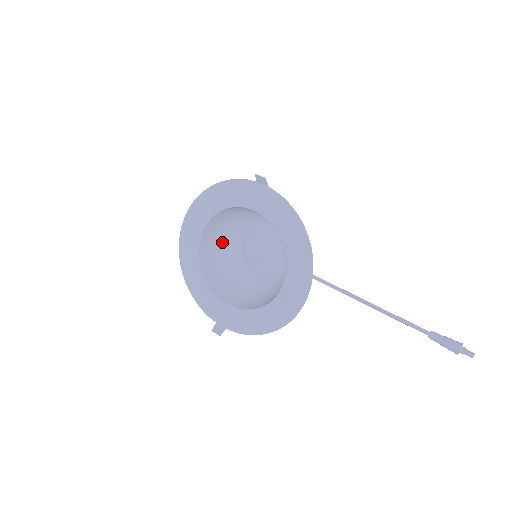
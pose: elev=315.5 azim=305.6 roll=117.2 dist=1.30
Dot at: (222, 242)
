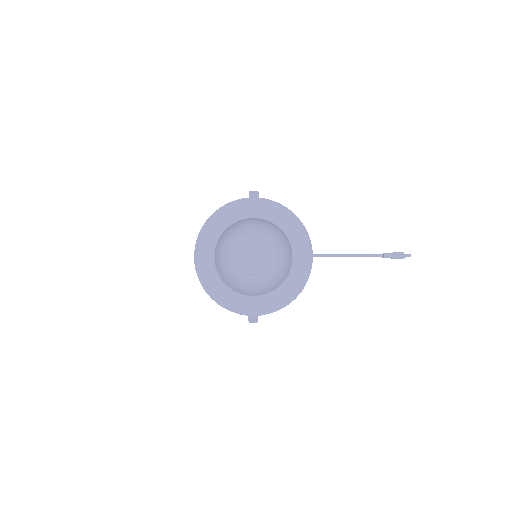
Dot at: (222, 260)
